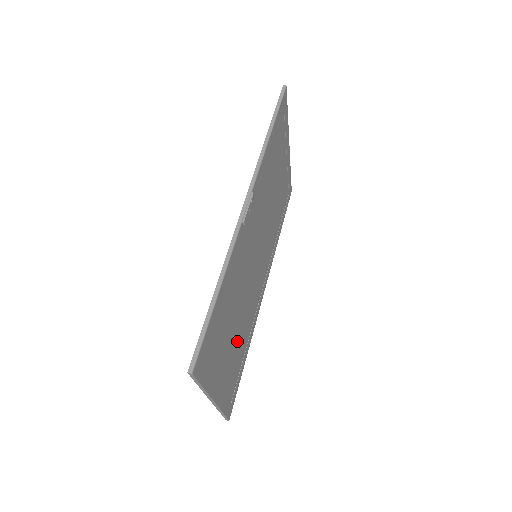
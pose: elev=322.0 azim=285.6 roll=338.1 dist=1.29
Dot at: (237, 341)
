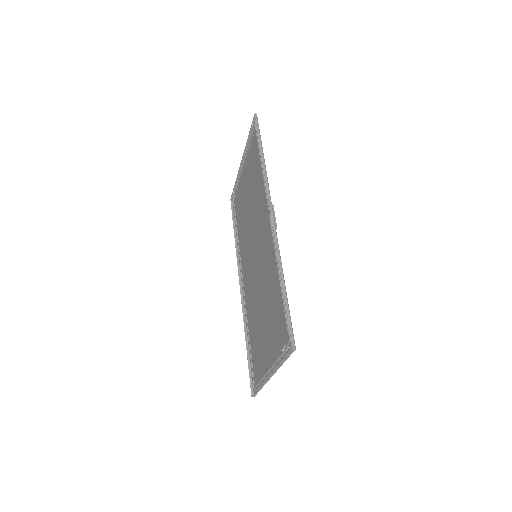
Dot at: (259, 328)
